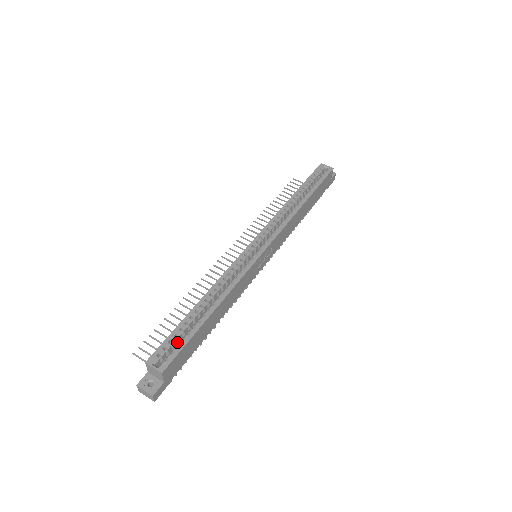
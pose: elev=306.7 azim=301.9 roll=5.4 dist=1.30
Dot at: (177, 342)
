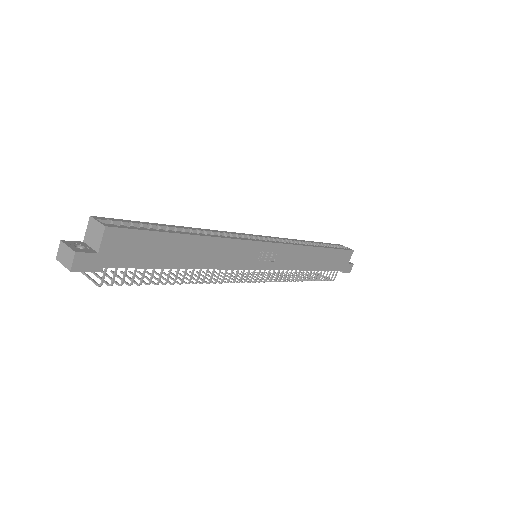
Dot at: occluded
